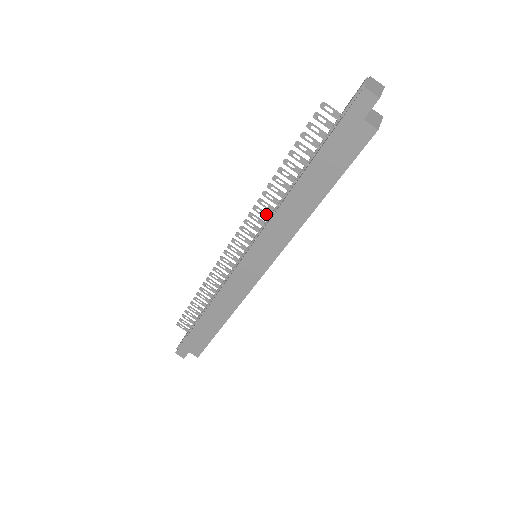
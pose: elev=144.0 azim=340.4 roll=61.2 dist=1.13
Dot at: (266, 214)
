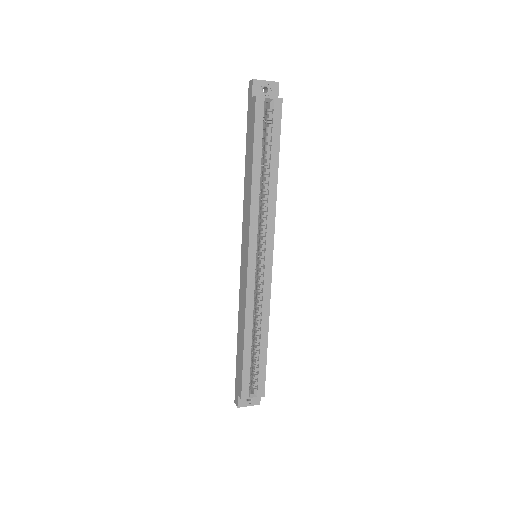
Dot at: occluded
